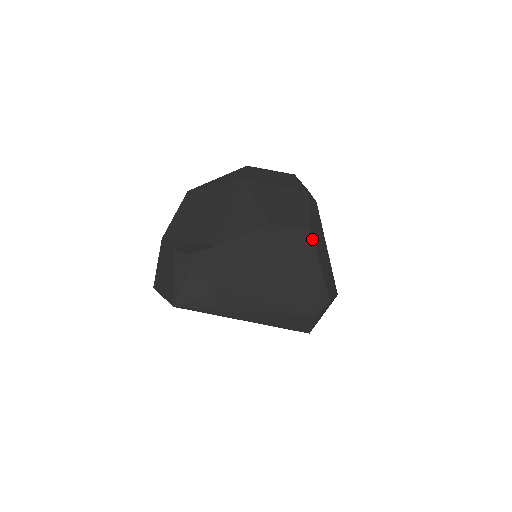
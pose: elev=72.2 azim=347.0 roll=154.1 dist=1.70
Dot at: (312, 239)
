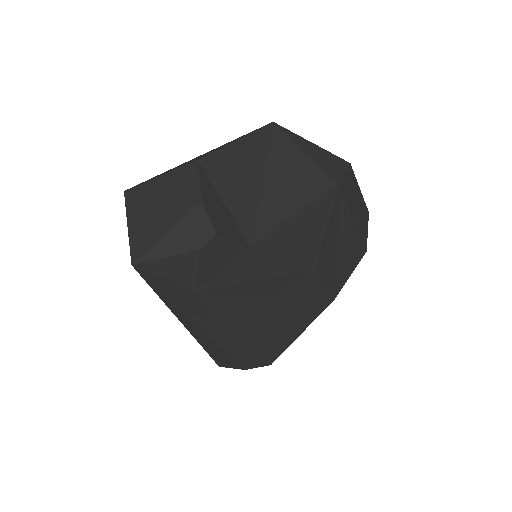
Dot at: (325, 308)
